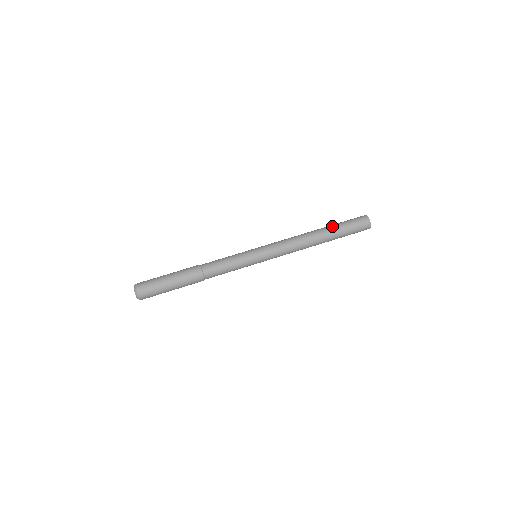
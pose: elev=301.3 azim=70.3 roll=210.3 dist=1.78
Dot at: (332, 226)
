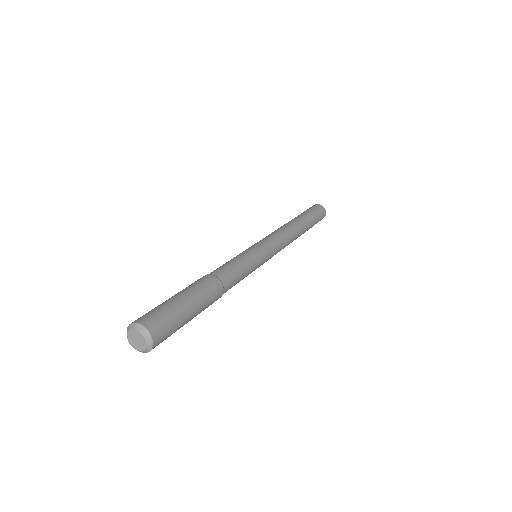
Dot at: (302, 215)
